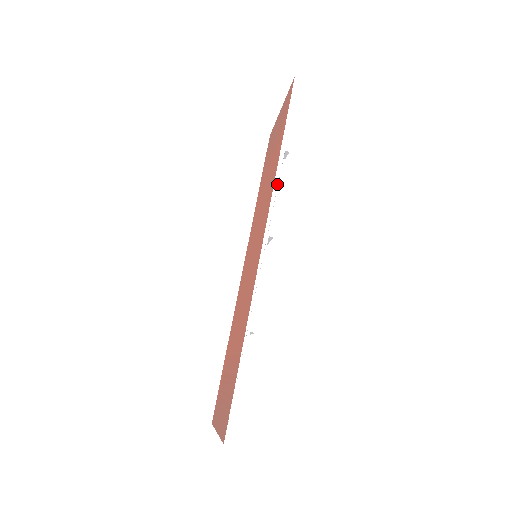
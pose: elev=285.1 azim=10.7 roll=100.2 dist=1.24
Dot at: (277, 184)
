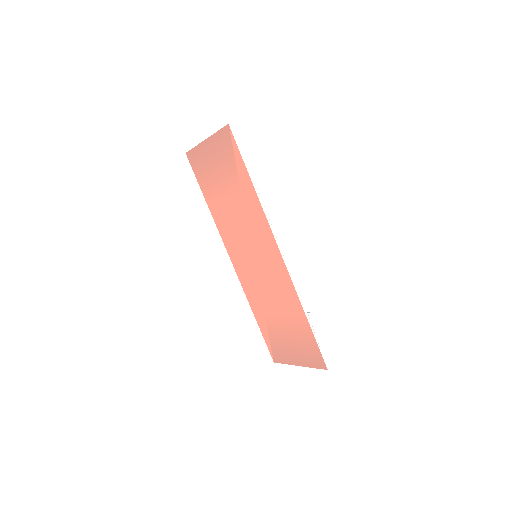
Dot at: (266, 211)
